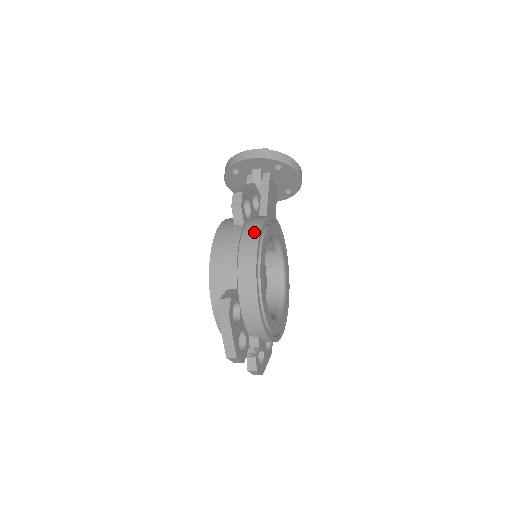
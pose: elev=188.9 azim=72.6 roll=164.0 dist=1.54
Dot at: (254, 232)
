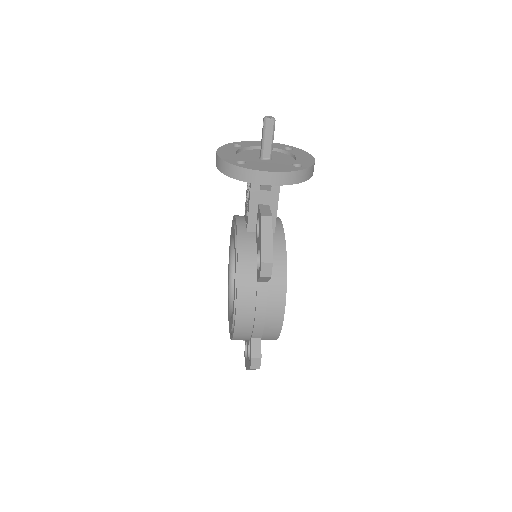
Dot at: (280, 294)
